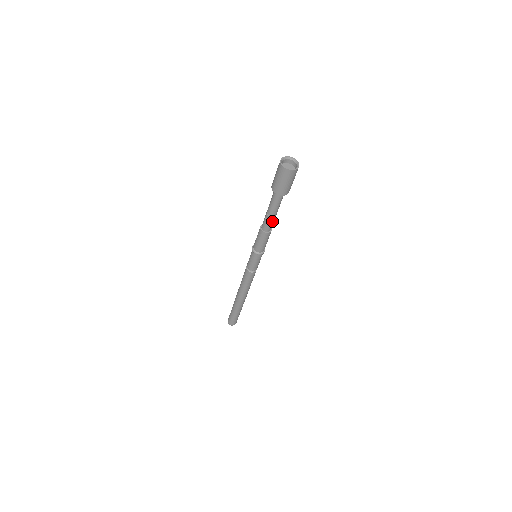
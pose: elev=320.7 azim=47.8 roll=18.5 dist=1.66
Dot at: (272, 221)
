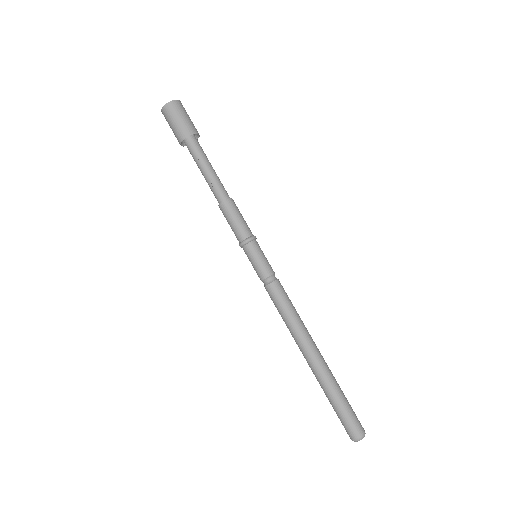
Dot at: (219, 181)
